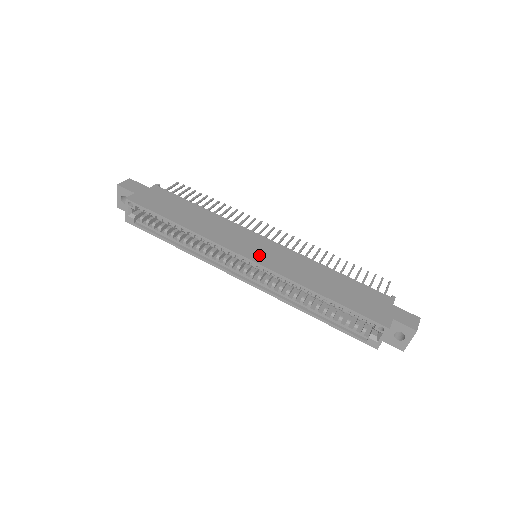
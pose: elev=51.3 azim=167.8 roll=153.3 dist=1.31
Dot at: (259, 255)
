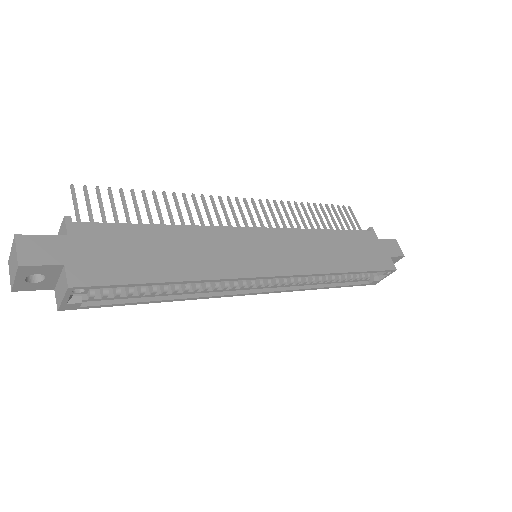
Dot at: (278, 262)
